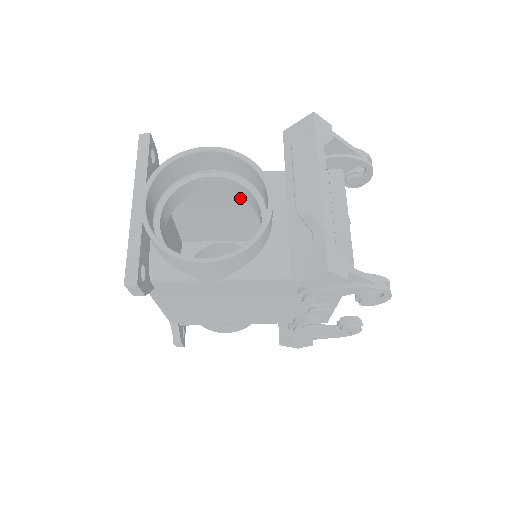
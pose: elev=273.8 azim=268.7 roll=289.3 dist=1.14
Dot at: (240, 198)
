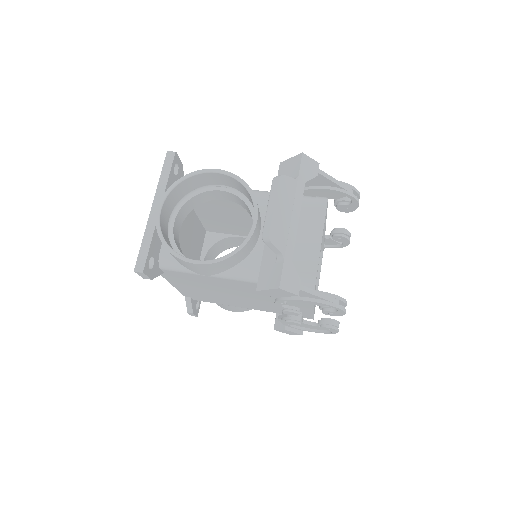
Dot at: occluded
